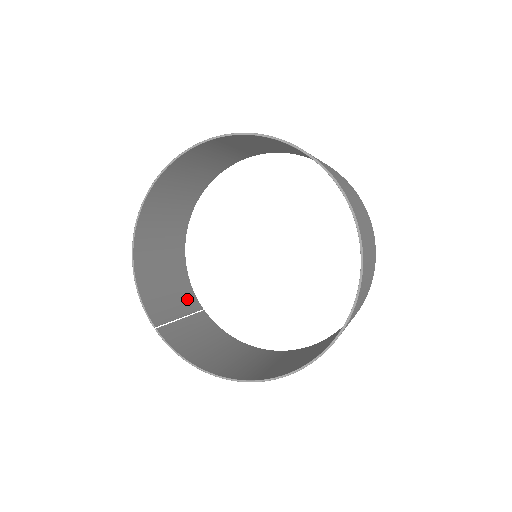
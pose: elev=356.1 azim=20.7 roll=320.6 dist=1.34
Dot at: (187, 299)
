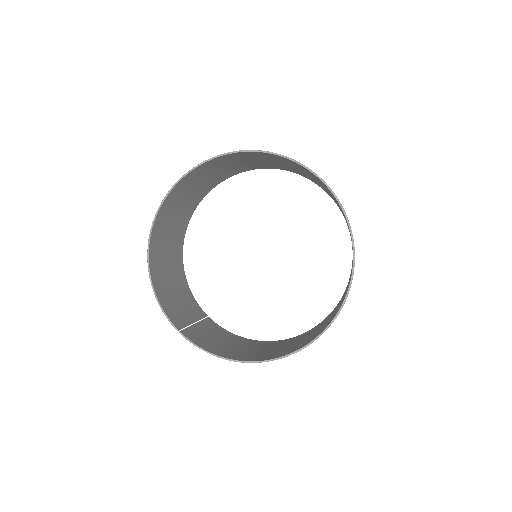
Dot at: (194, 308)
